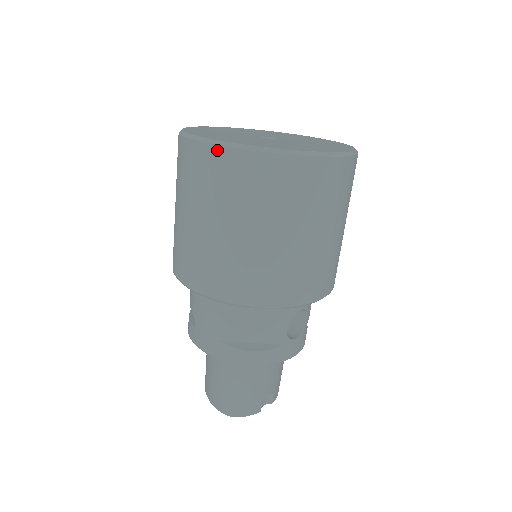
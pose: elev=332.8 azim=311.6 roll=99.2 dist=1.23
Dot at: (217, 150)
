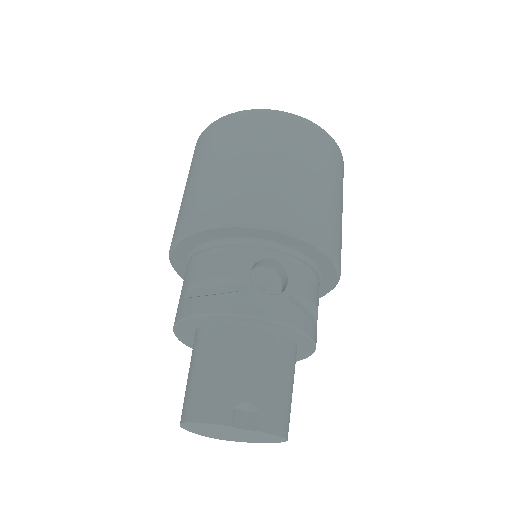
Dot at: (198, 140)
